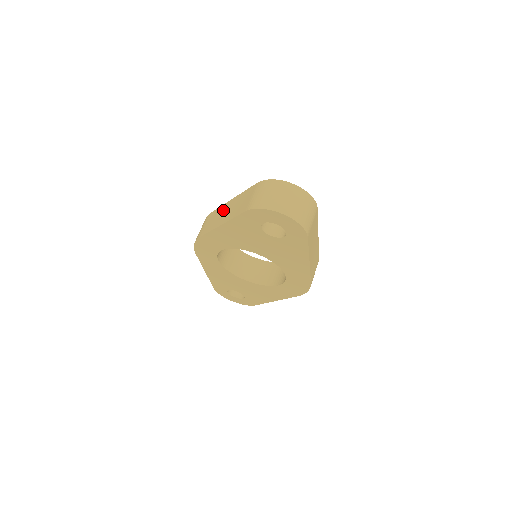
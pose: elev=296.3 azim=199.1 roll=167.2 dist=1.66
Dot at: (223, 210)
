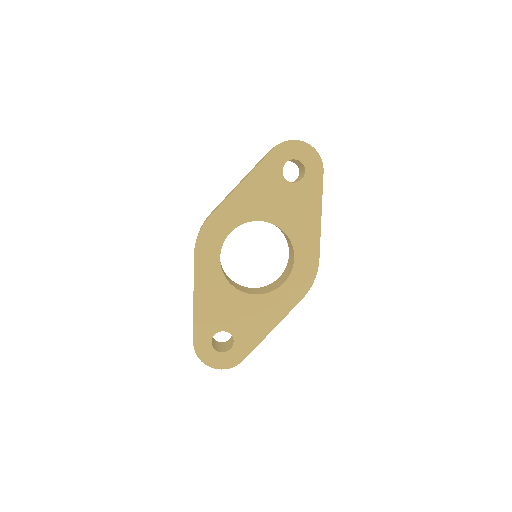
Dot at: (233, 189)
